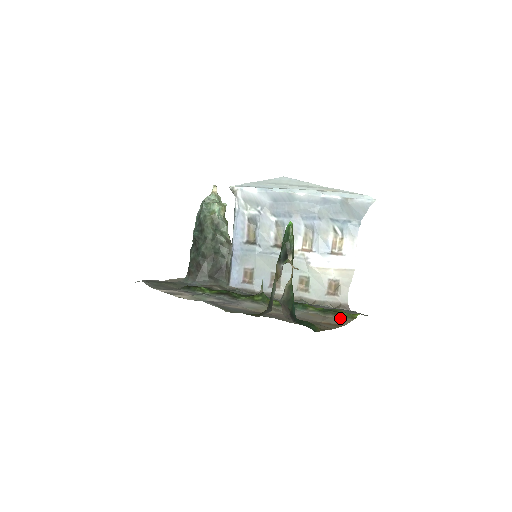
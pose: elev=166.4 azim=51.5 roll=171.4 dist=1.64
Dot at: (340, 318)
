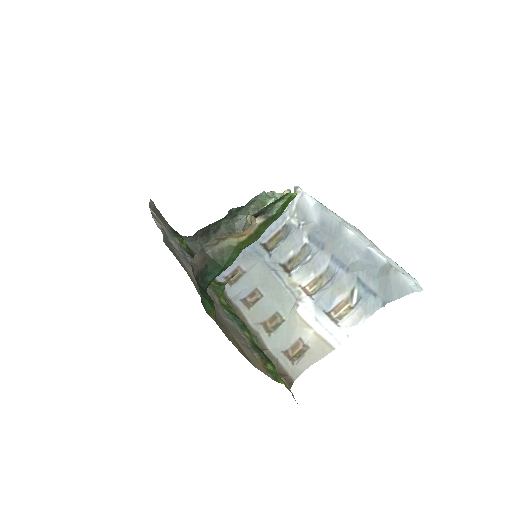
Dot at: (262, 365)
